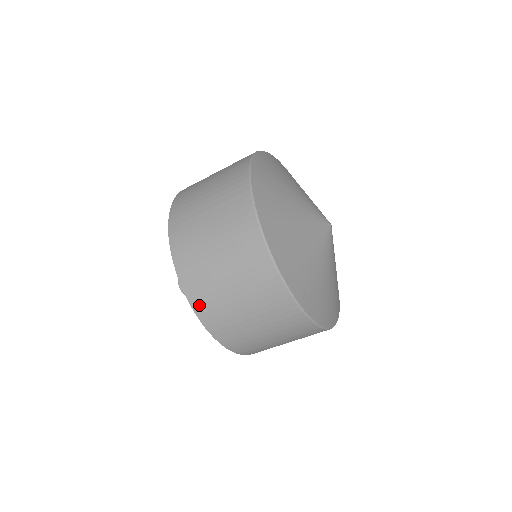
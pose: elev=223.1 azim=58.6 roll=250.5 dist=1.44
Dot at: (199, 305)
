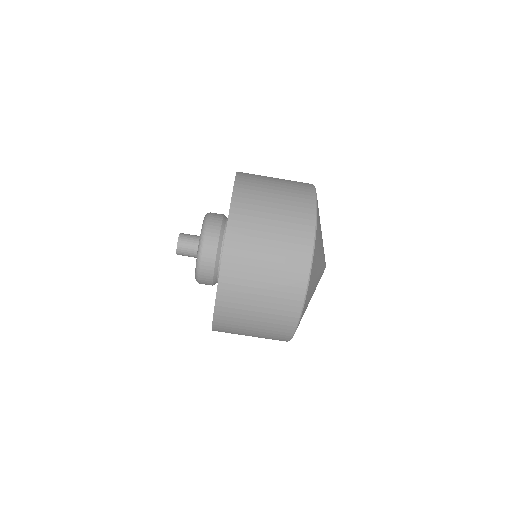
Dot at: (232, 247)
